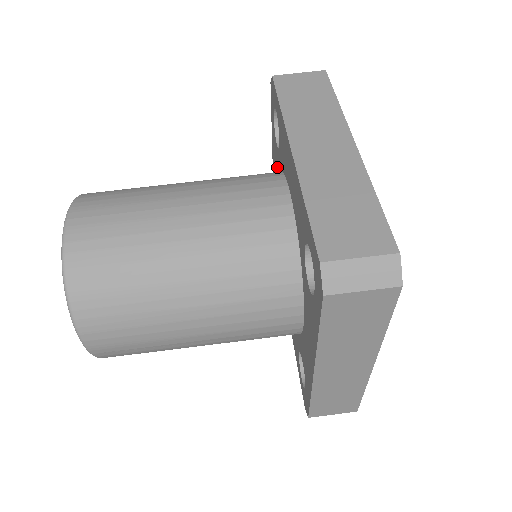
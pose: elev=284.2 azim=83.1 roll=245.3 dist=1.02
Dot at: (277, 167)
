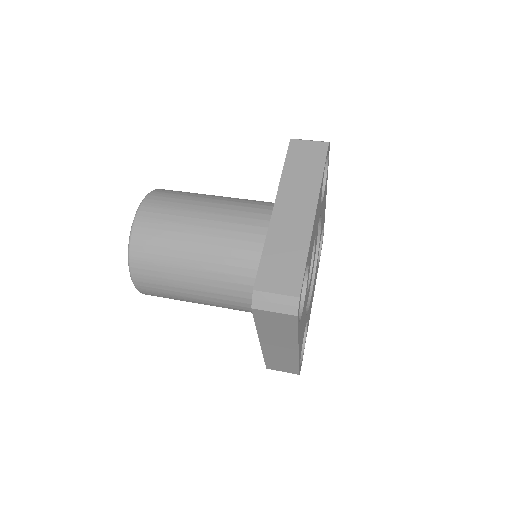
Dot at: occluded
